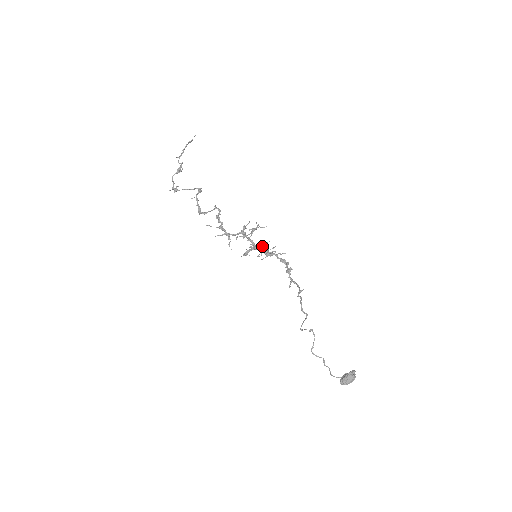
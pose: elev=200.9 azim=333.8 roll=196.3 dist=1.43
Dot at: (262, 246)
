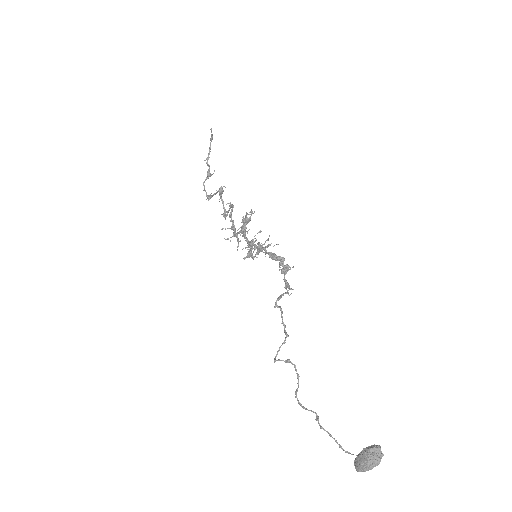
Dot at: occluded
